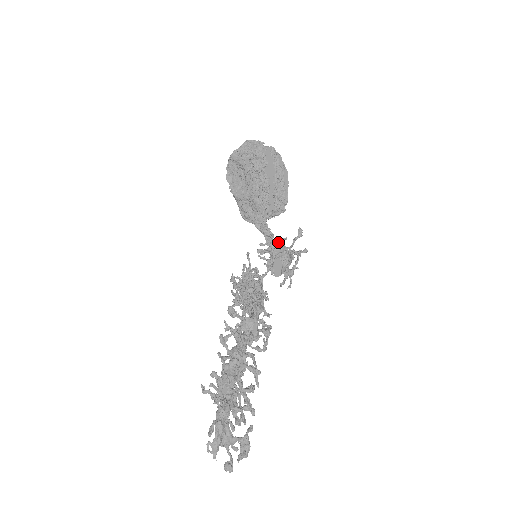
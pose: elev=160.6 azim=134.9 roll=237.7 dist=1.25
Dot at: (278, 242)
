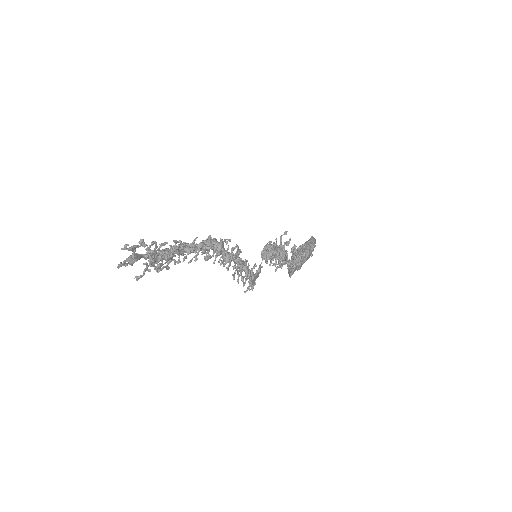
Dot at: occluded
